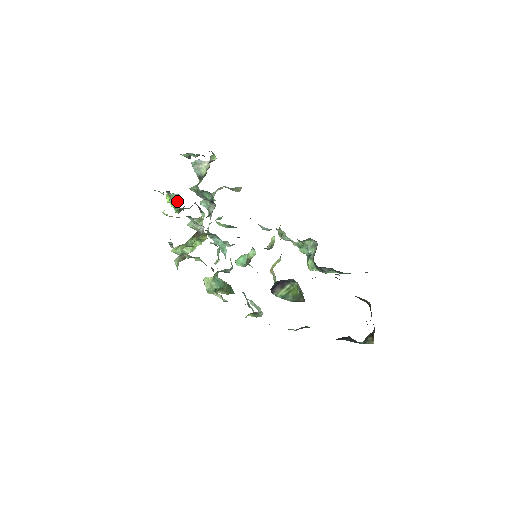
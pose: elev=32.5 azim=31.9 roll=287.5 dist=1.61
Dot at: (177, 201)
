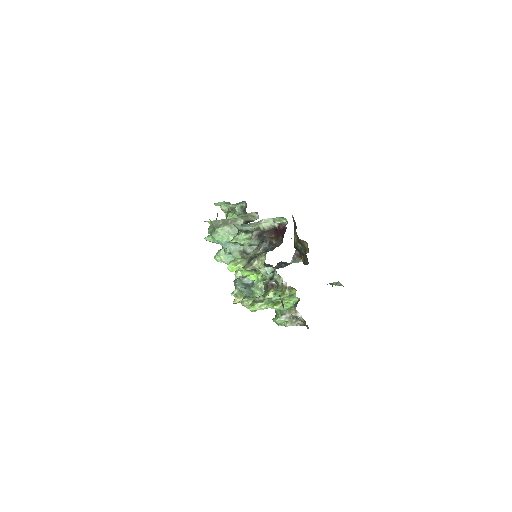
Dot at: (275, 278)
